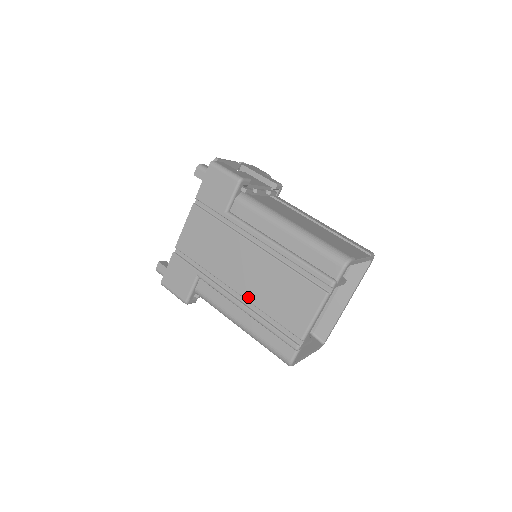
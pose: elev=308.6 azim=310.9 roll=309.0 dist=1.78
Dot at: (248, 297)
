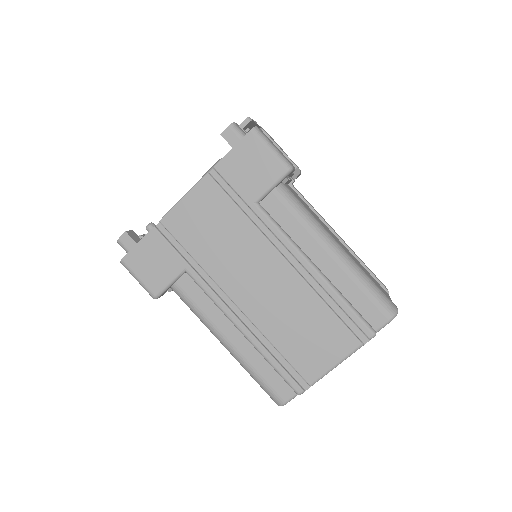
Dot at: (254, 318)
